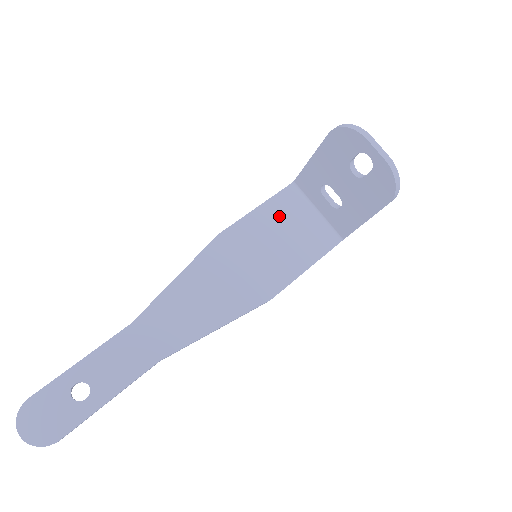
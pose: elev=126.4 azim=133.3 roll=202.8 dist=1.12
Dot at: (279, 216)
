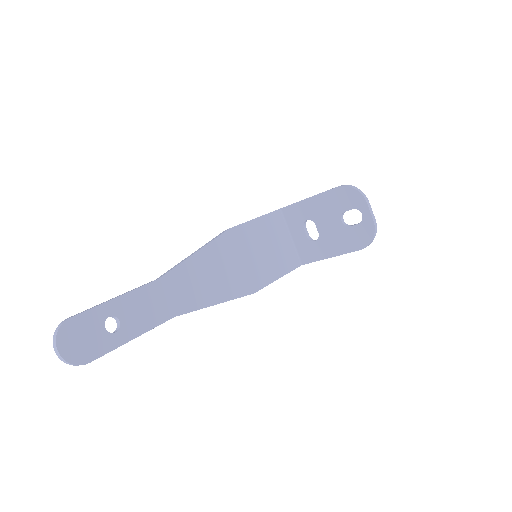
Dot at: (268, 231)
